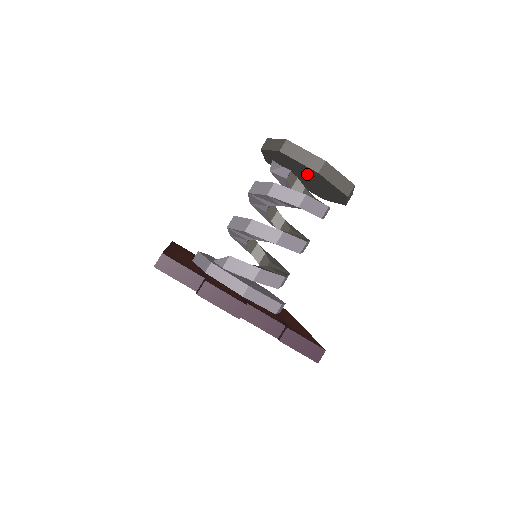
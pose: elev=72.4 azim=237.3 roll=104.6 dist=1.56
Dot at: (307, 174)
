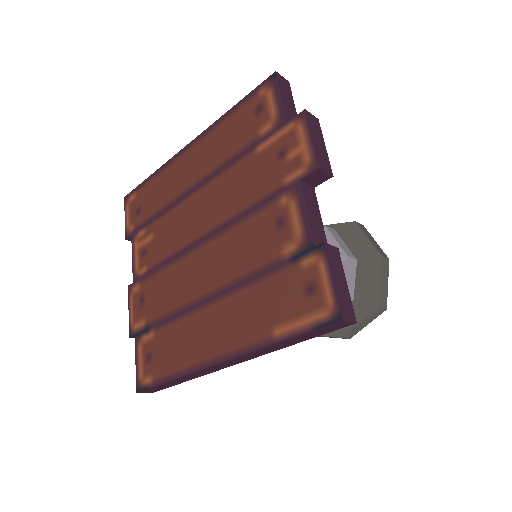
Dot at: occluded
